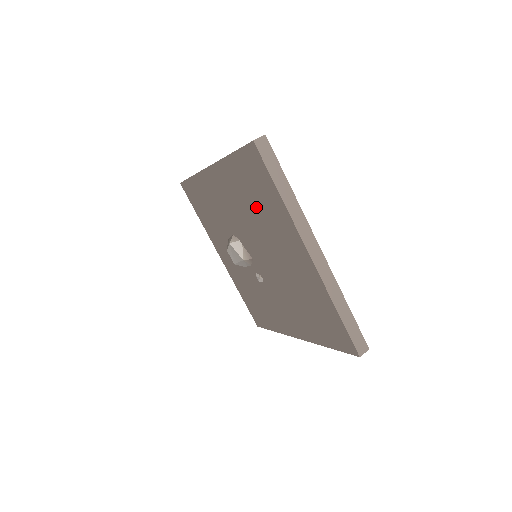
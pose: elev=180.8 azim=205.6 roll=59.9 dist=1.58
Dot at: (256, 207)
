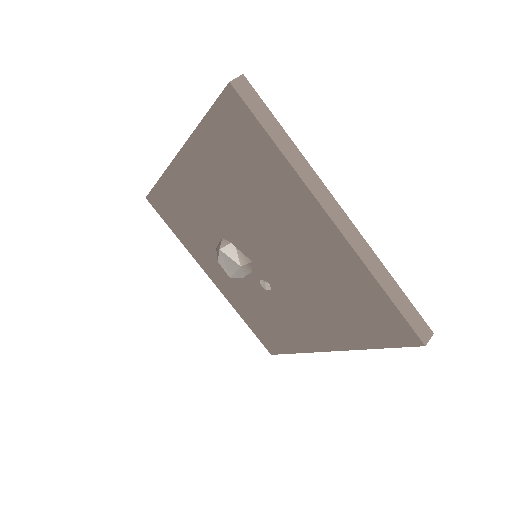
Dot at: (247, 183)
